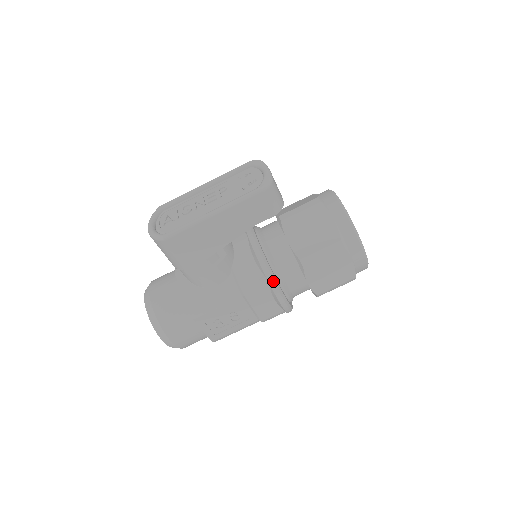
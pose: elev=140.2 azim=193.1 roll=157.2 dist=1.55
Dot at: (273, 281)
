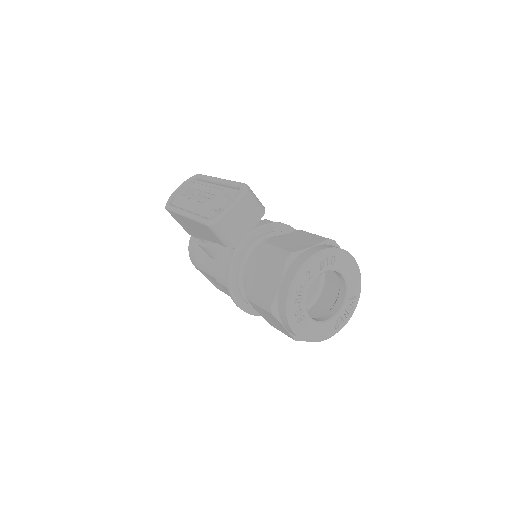
Dot at: (229, 289)
